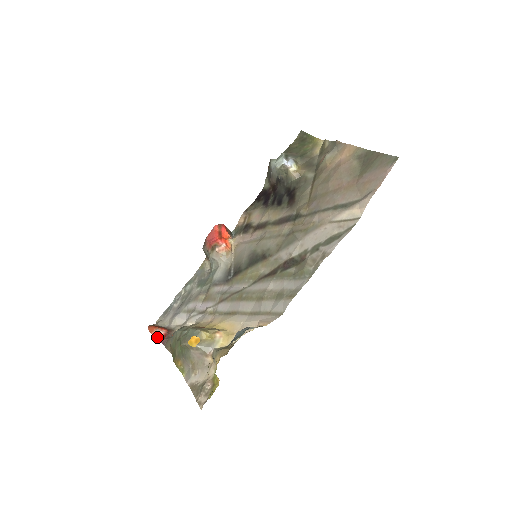
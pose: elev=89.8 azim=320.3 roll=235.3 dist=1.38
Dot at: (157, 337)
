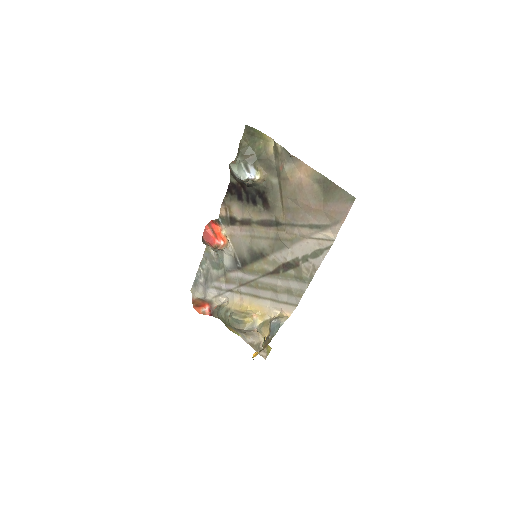
Dot at: (205, 314)
